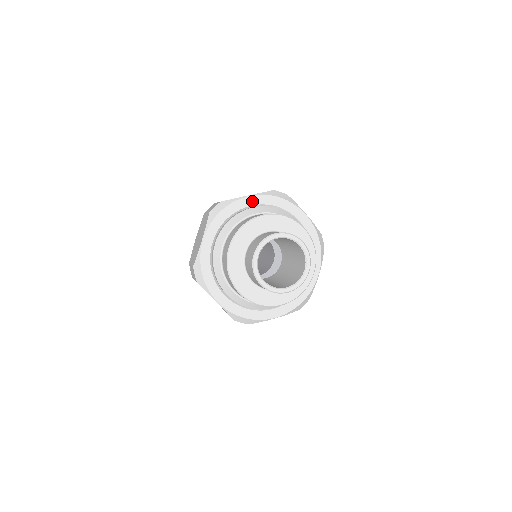
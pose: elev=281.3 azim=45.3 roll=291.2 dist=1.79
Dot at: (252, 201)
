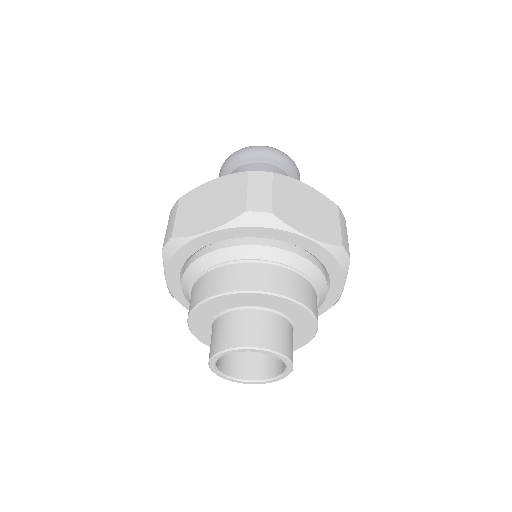
Dot at: (305, 244)
